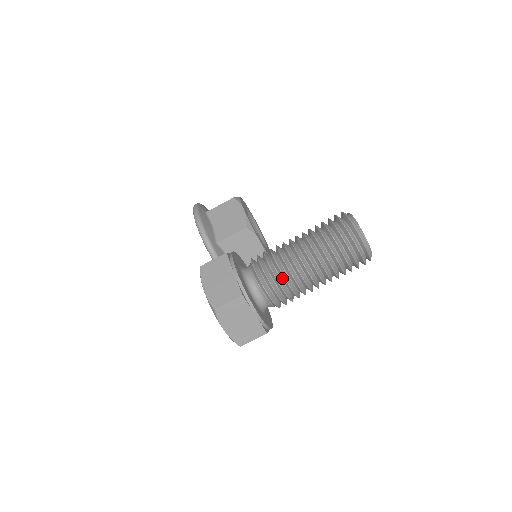
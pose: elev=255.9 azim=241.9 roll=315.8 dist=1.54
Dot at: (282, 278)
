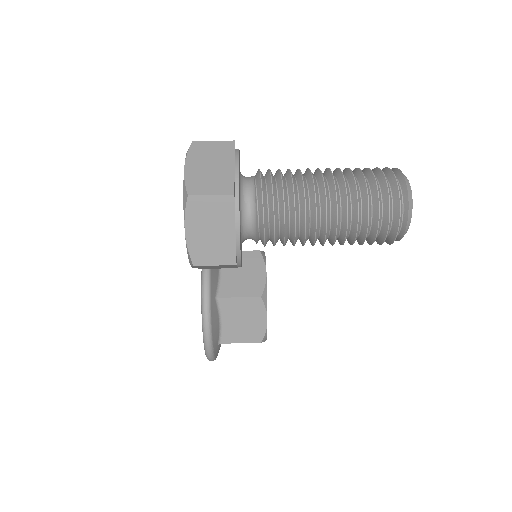
Dot at: (287, 176)
